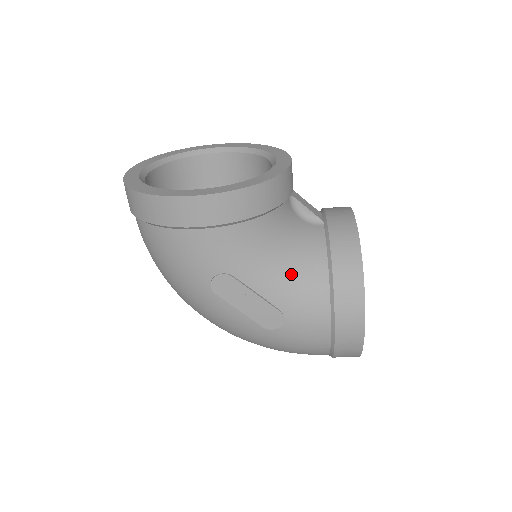
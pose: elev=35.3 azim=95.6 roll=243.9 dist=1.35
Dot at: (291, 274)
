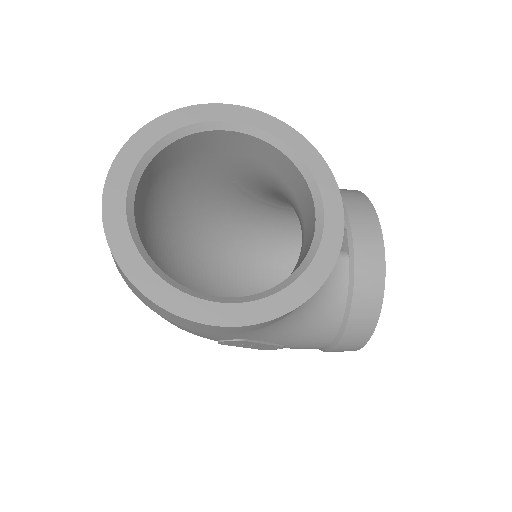
Dot at: (305, 326)
